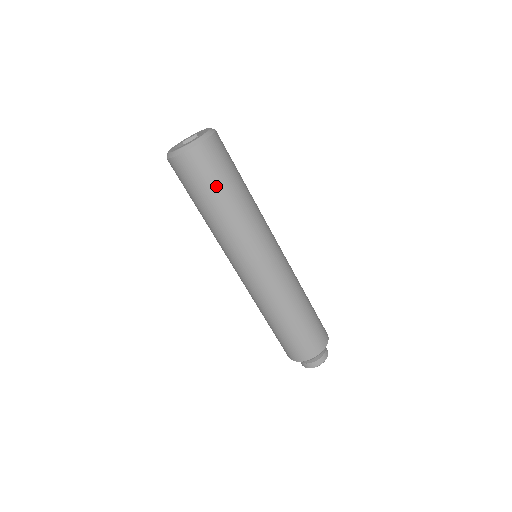
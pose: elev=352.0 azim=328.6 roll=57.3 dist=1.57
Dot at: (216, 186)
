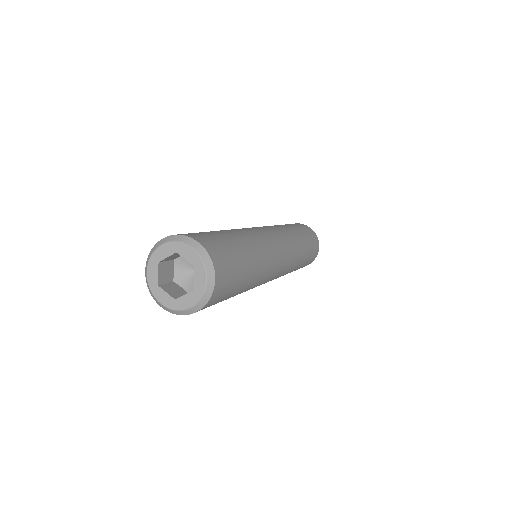
Dot at: (227, 298)
